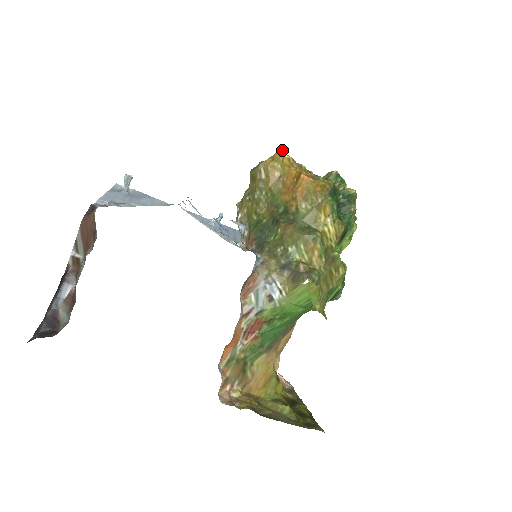
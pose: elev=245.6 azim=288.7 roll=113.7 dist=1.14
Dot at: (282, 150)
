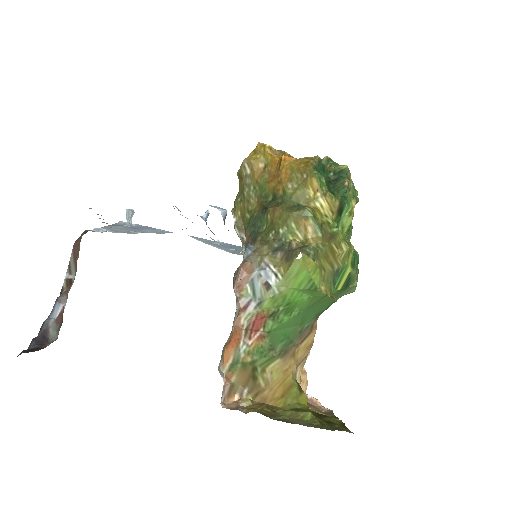
Dot at: occluded
